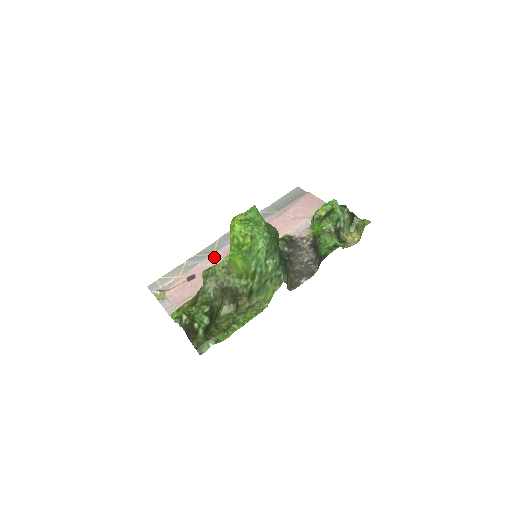
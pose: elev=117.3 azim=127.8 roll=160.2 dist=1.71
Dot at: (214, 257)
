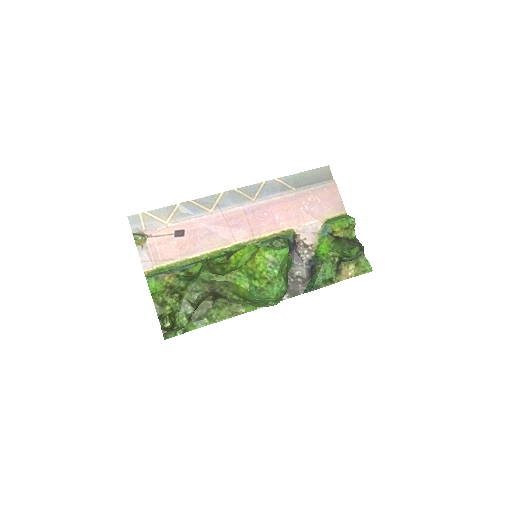
Dot at: (211, 217)
